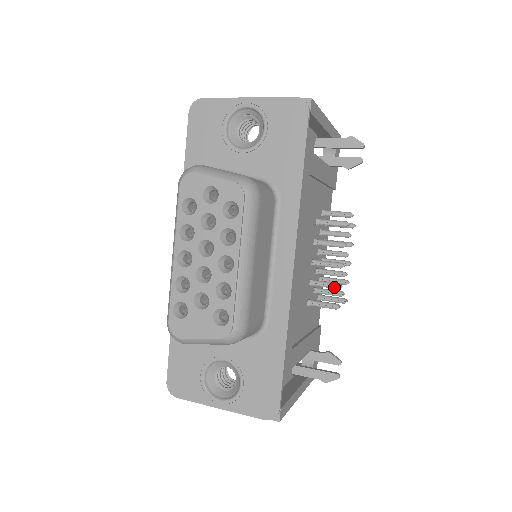
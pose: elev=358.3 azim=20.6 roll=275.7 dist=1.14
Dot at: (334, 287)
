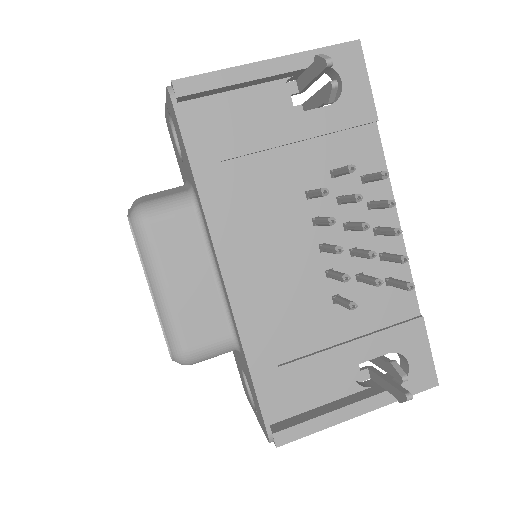
Dot at: (340, 280)
